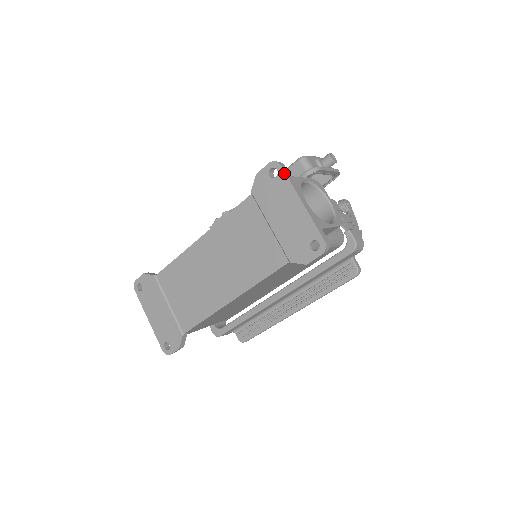
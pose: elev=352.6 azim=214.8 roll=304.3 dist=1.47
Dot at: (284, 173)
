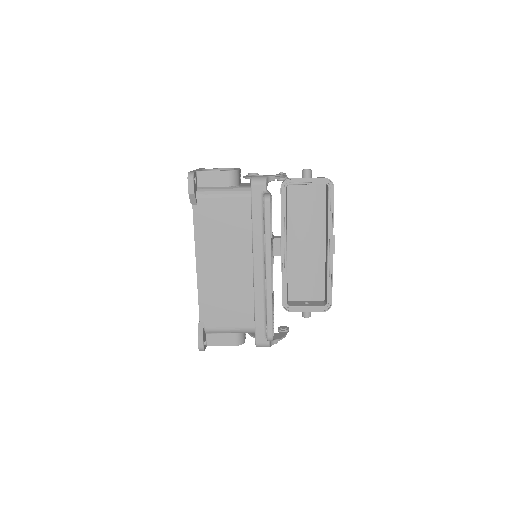
Dot at: occluded
